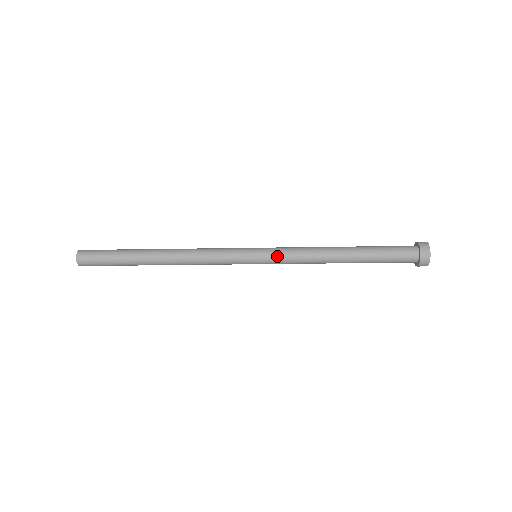
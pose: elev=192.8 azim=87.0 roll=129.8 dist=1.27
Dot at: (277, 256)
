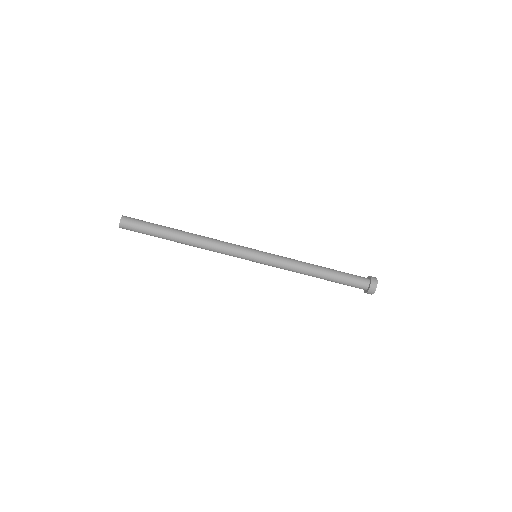
Dot at: (273, 257)
